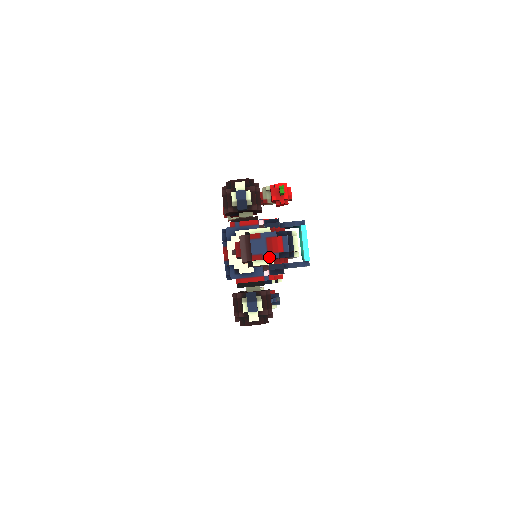
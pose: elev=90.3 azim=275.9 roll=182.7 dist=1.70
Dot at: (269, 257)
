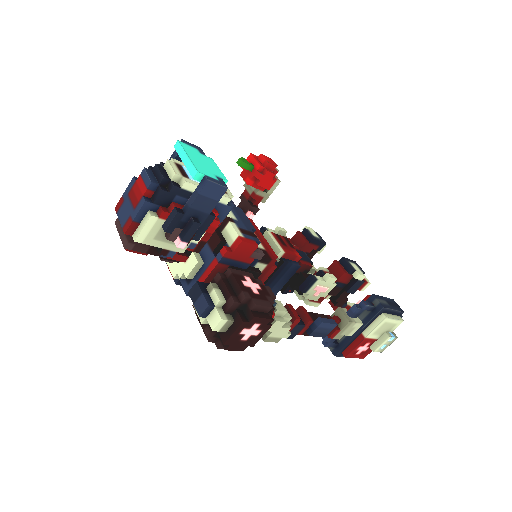
Dot at: (137, 212)
